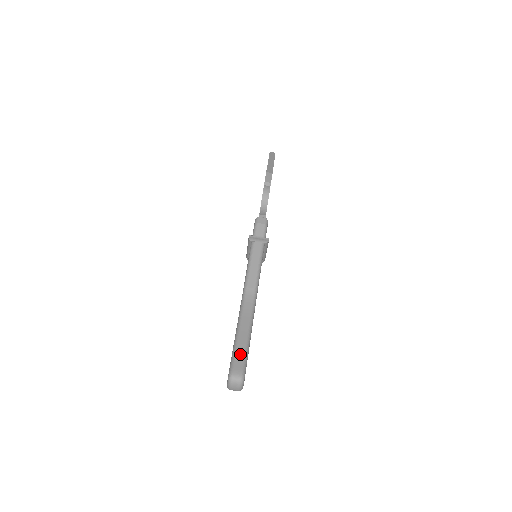
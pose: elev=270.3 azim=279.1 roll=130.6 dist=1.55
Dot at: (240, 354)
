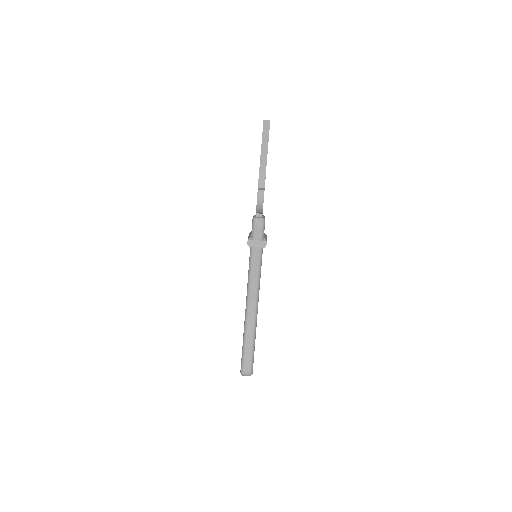
Dot at: (248, 355)
